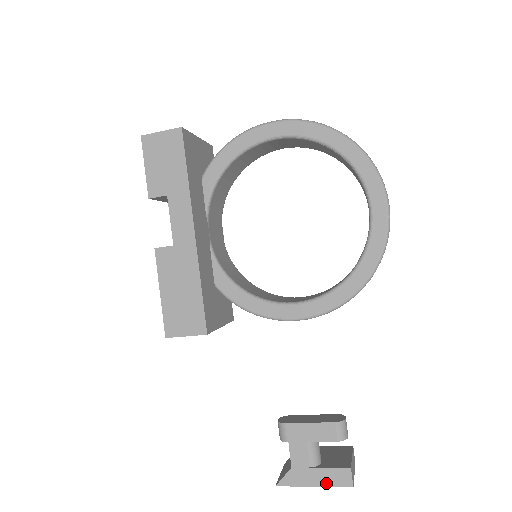
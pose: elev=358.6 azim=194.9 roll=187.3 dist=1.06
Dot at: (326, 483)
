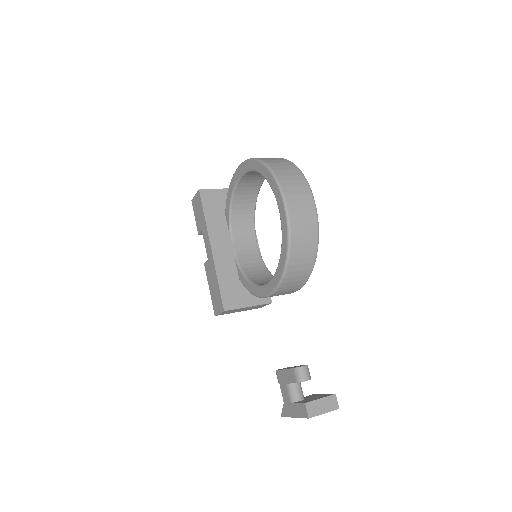
Dot at: (298, 415)
